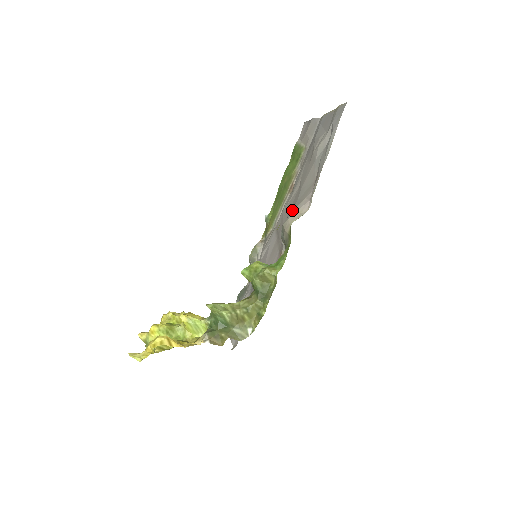
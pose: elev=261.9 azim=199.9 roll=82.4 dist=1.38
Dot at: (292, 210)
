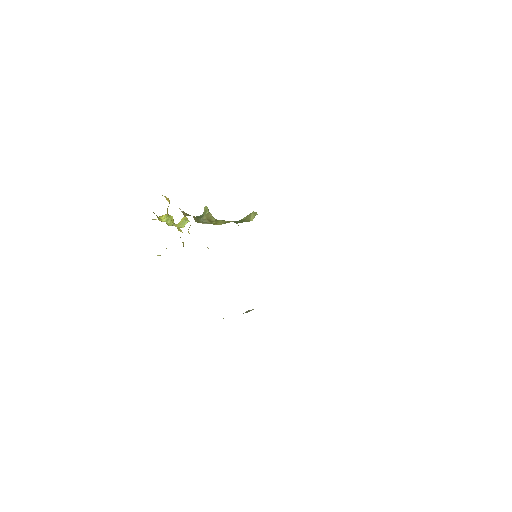
Dot at: occluded
